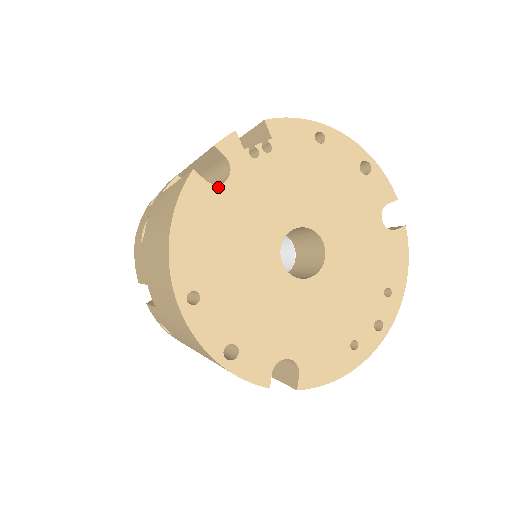
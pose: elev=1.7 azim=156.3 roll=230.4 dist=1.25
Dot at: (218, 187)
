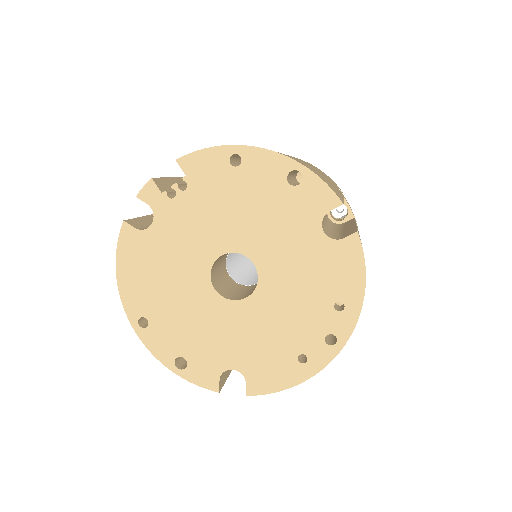
Dot at: (146, 231)
